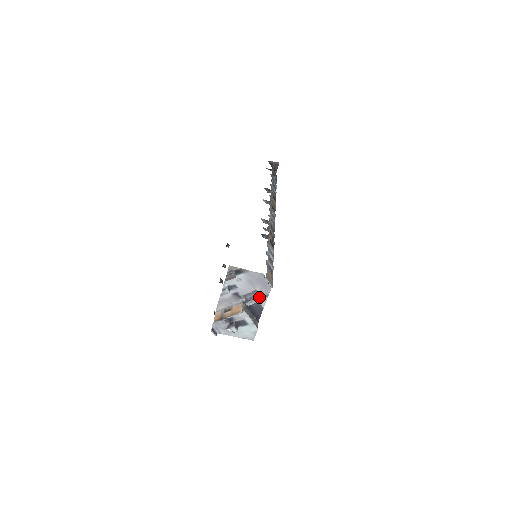
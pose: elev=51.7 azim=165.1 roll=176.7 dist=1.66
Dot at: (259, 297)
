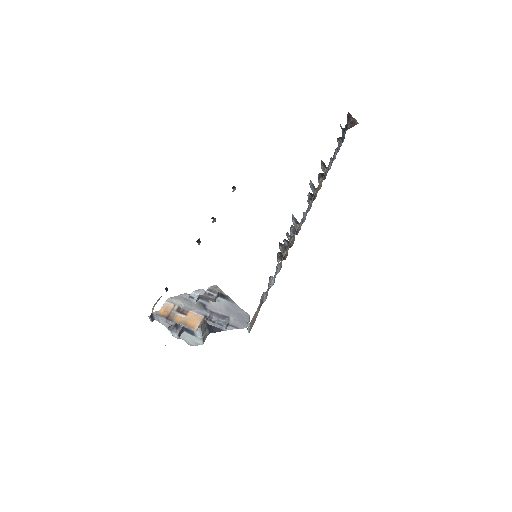
Dot at: (227, 325)
